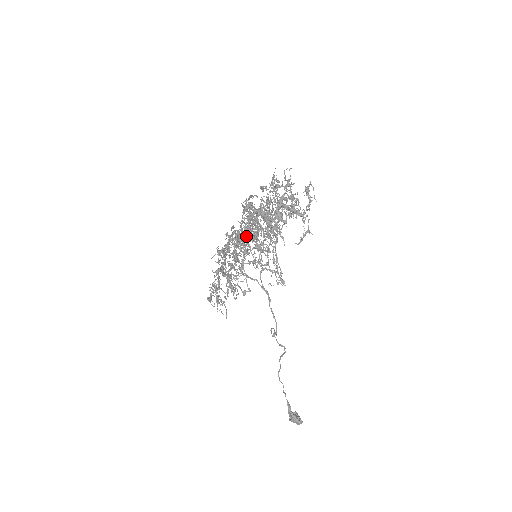
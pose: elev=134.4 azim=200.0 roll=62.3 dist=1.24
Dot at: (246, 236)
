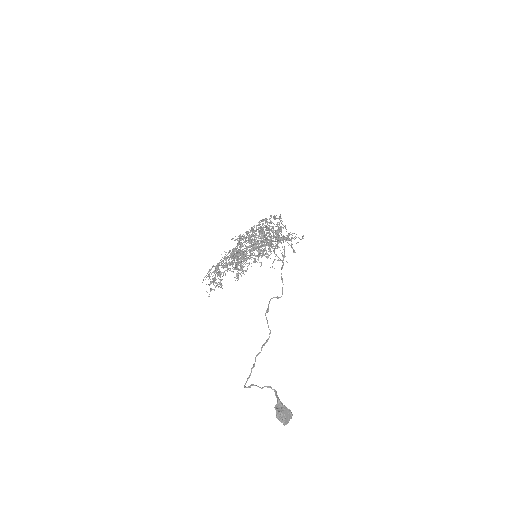
Dot at: occluded
